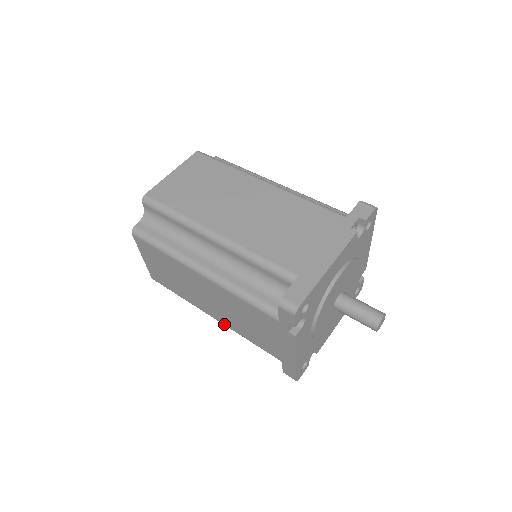
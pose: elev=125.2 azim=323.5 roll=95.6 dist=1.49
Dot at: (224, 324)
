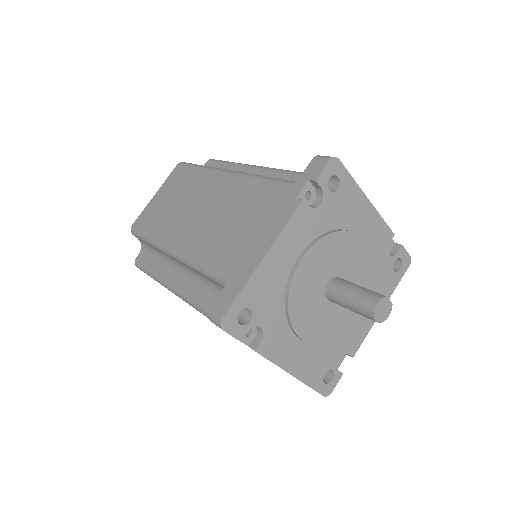
Dot at: occluded
